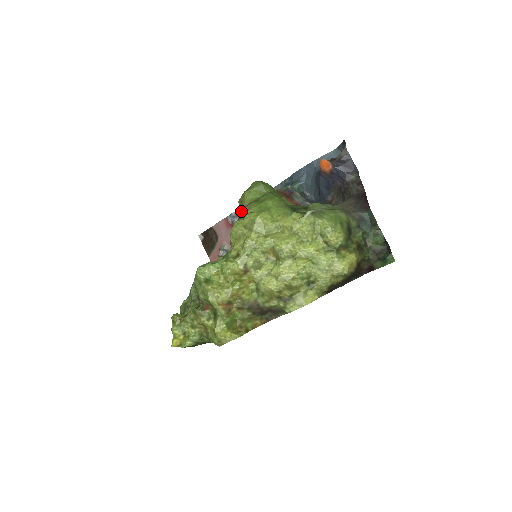
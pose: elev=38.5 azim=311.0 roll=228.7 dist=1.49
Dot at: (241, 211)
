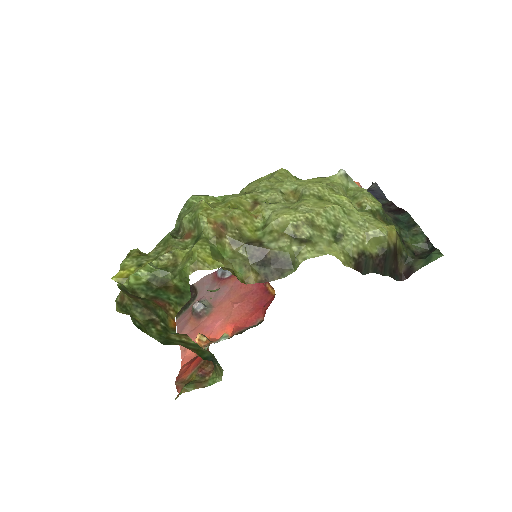
Dot at: occluded
